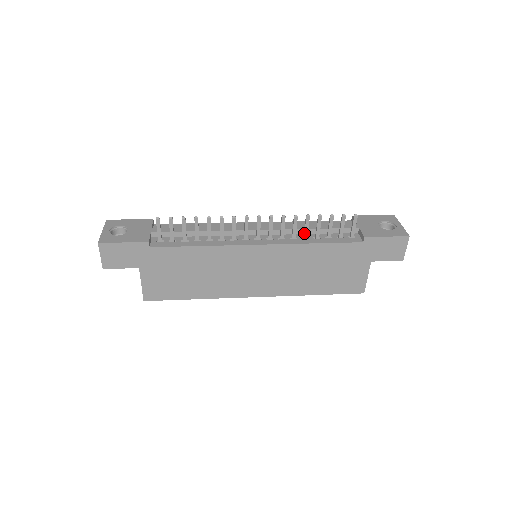
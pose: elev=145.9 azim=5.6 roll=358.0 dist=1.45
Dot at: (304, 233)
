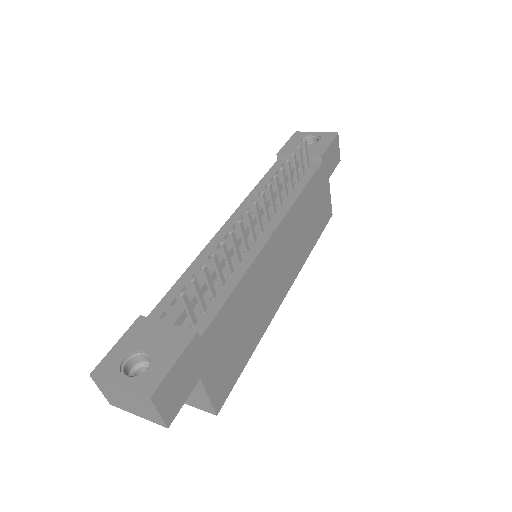
Dot at: (285, 191)
